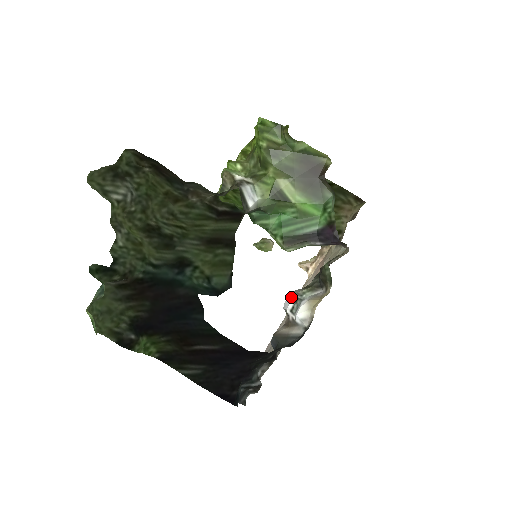
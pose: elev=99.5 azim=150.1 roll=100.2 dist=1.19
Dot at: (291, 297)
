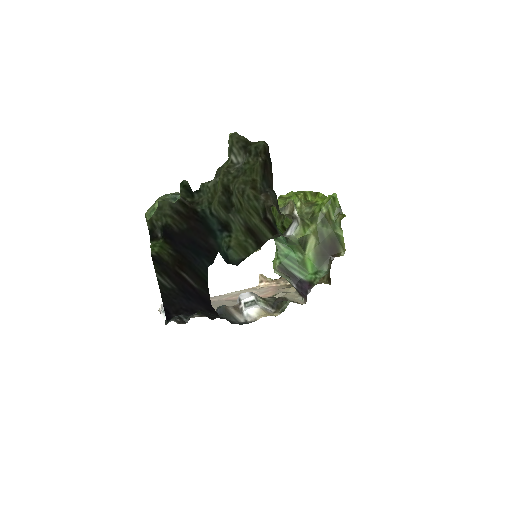
Dot at: (251, 295)
